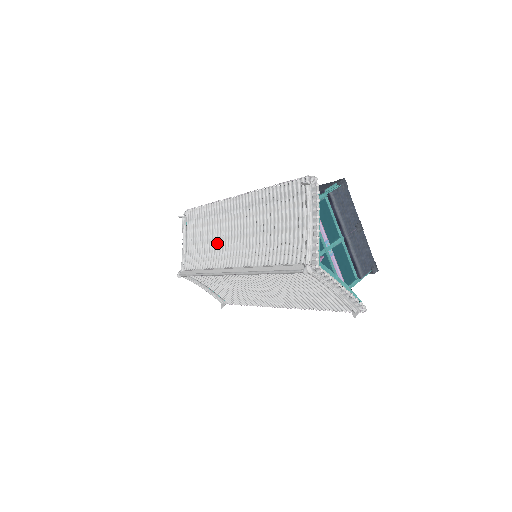
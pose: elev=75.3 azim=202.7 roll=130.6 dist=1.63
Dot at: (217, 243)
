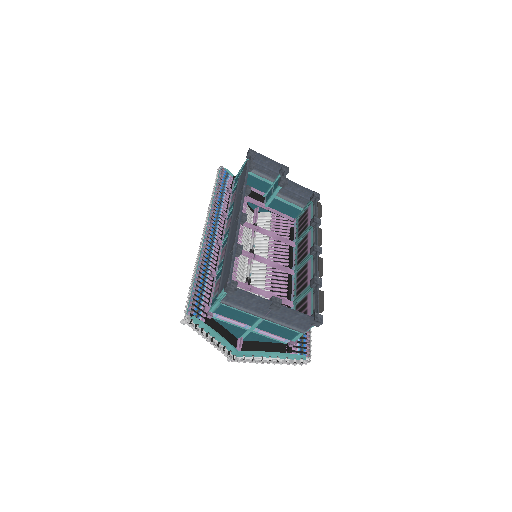
Dot at: occluded
